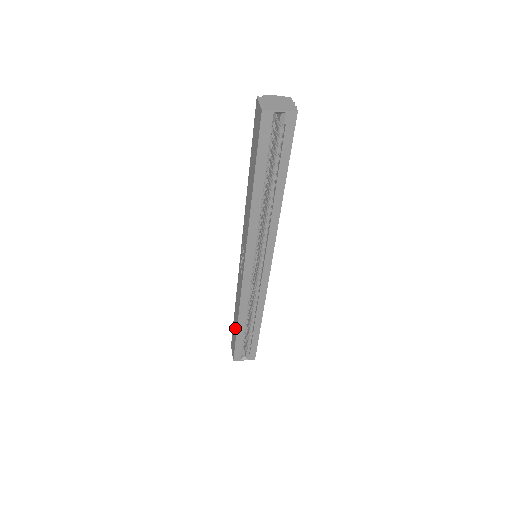
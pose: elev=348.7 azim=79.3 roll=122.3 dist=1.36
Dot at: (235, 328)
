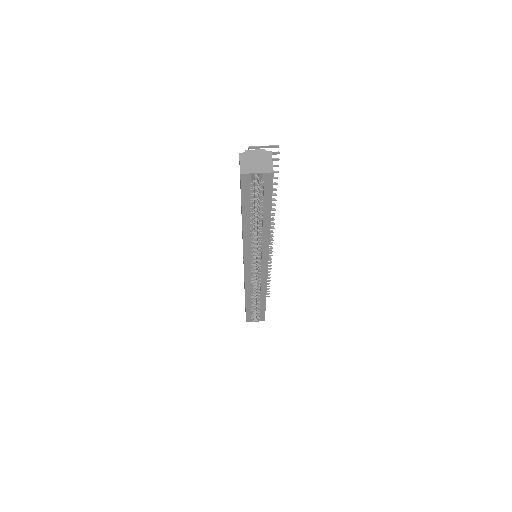
Dot at: occluded
